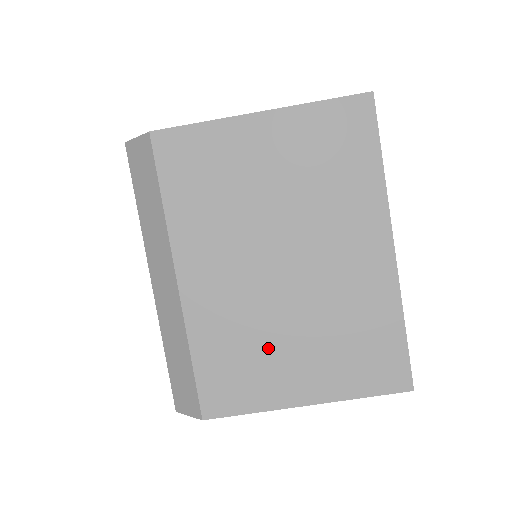
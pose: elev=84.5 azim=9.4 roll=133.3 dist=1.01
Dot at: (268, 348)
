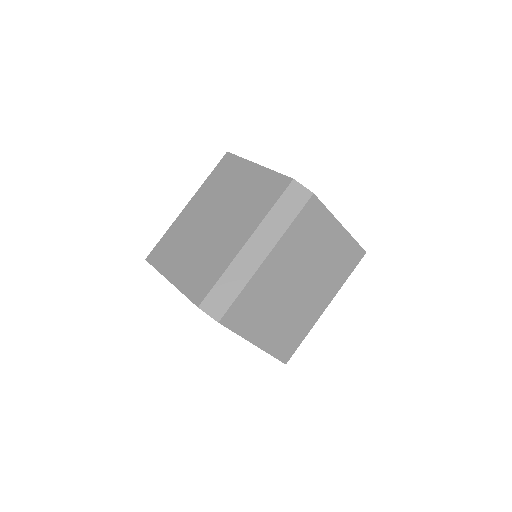
Dot at: (266, 312)
